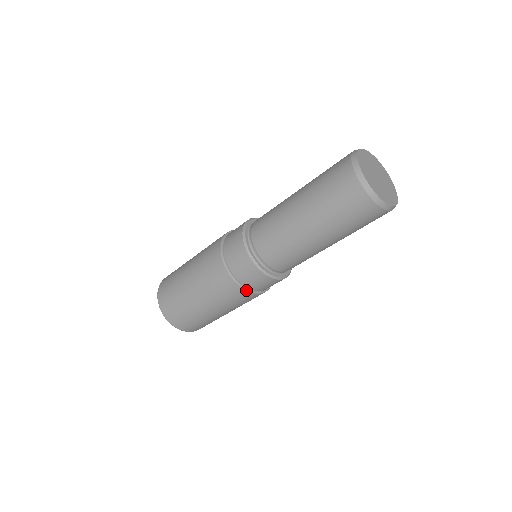
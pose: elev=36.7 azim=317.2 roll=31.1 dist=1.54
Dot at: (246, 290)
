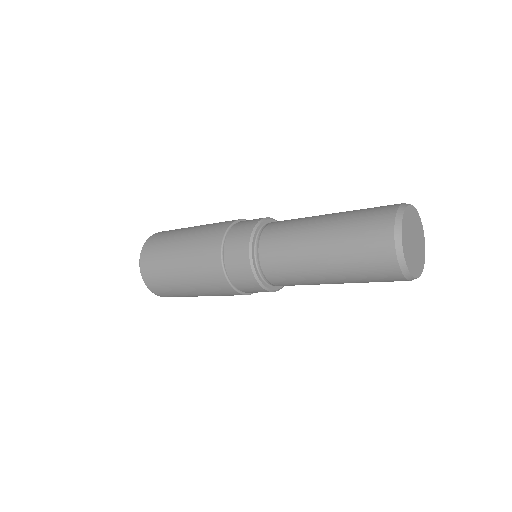
Dot at: occluded
